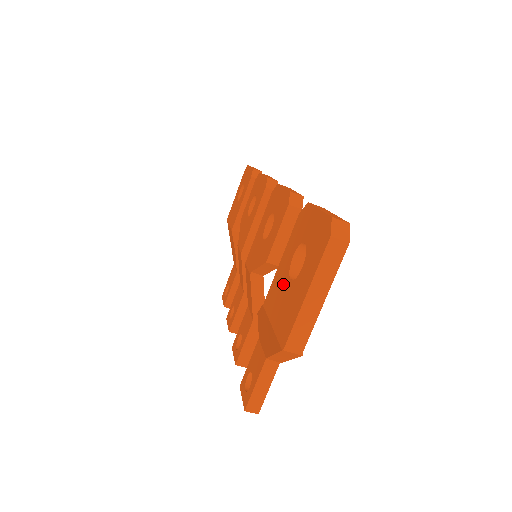
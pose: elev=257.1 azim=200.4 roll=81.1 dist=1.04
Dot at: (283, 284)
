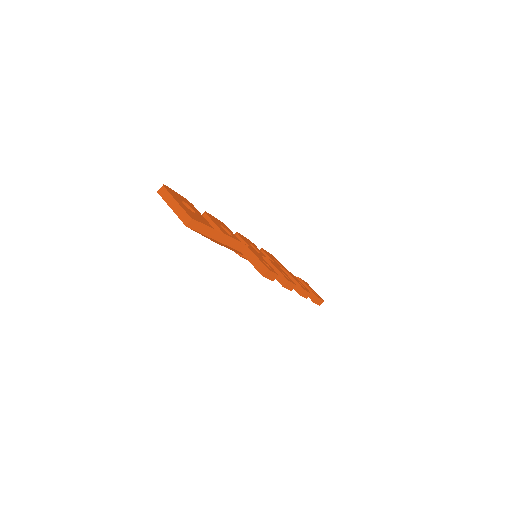
Dot at: occluded
